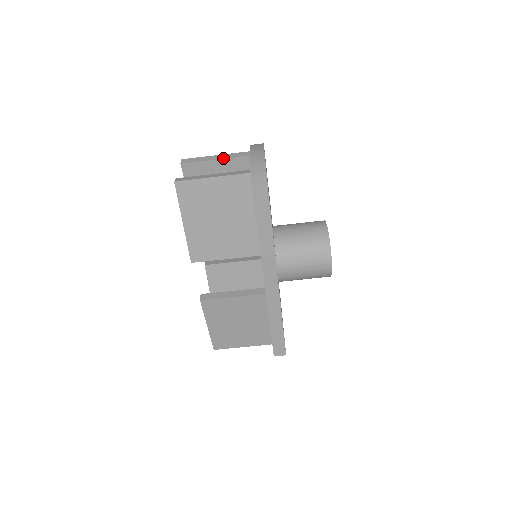
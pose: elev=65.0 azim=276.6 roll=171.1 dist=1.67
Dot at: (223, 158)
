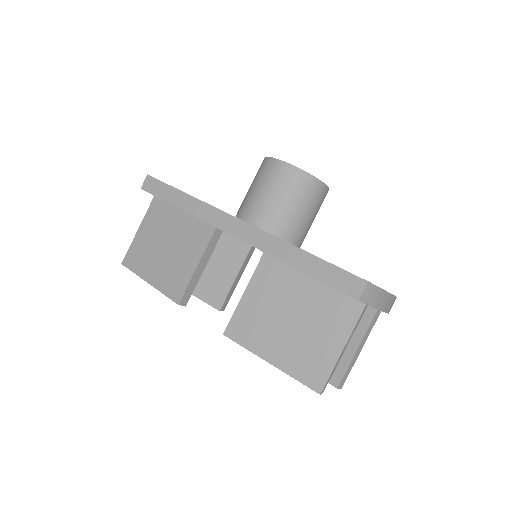
Dot at: occluded
